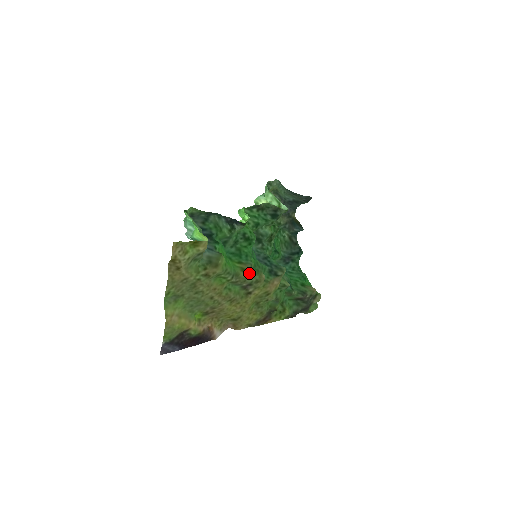
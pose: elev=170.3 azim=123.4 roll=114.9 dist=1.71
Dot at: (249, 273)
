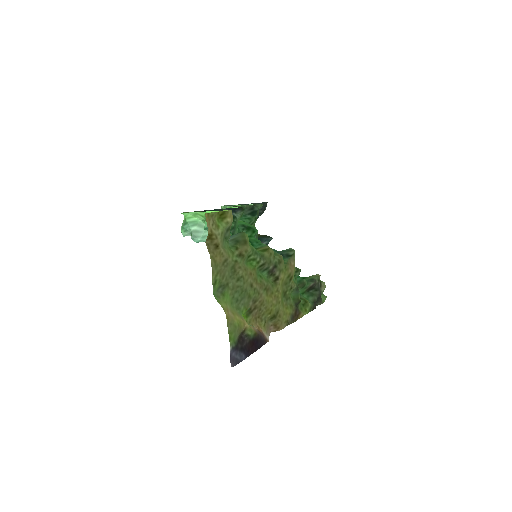
Dot at: (271, 252)
